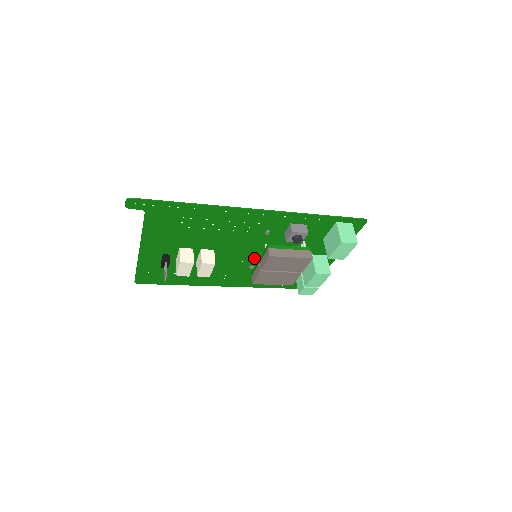
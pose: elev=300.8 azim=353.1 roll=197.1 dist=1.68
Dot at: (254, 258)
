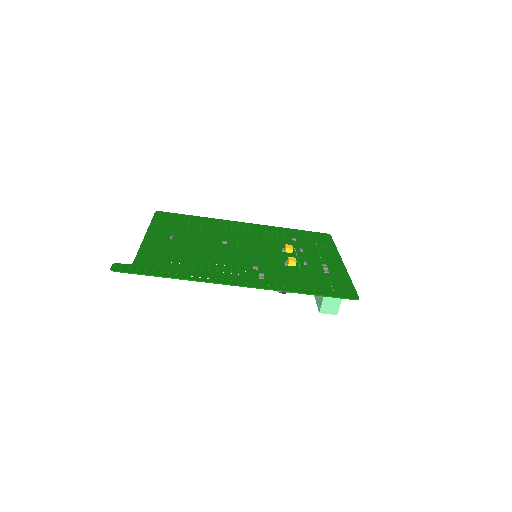
Dot at: (258, 248)
